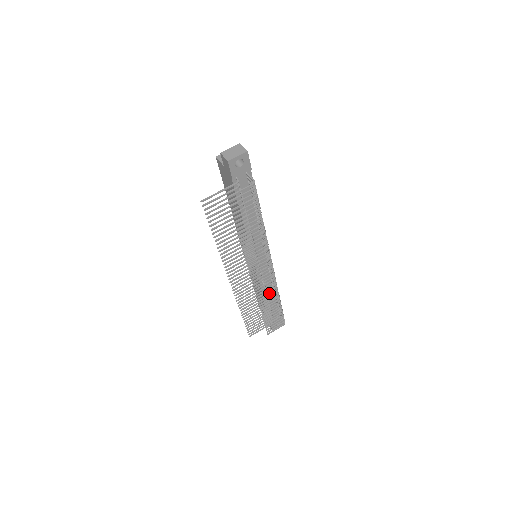
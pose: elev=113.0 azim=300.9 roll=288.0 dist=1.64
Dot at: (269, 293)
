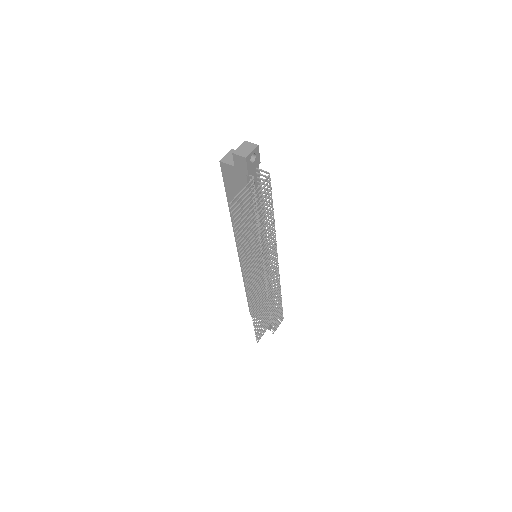
Dot at: (275, 289)
